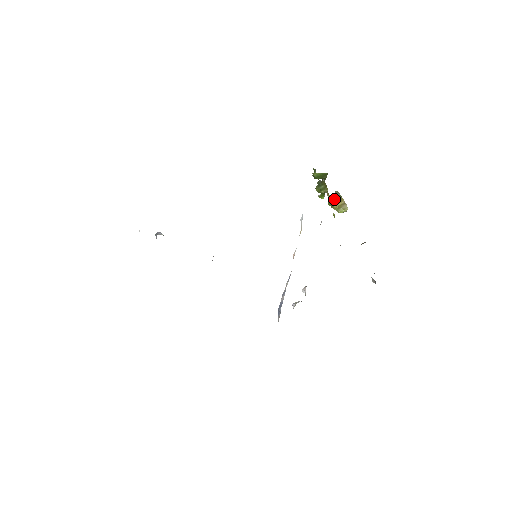
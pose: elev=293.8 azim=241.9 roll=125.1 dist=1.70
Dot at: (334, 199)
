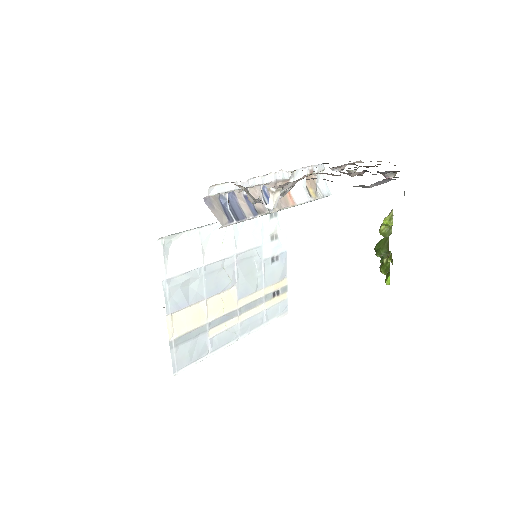
Dot at: occluded
